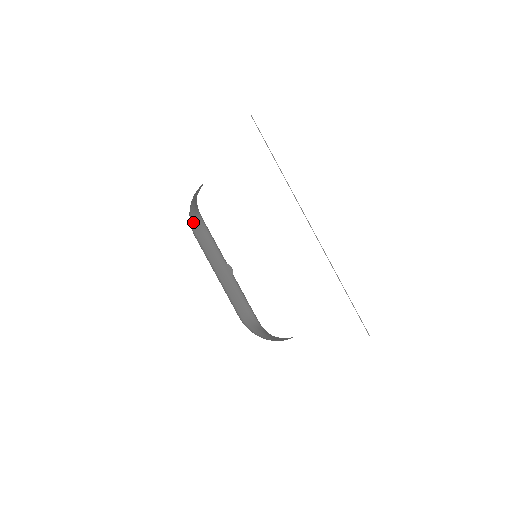
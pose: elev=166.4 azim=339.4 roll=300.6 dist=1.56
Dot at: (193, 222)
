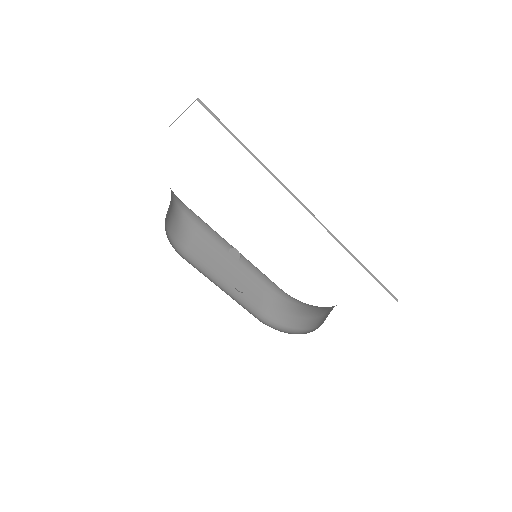
Dot at: (177, 236)
